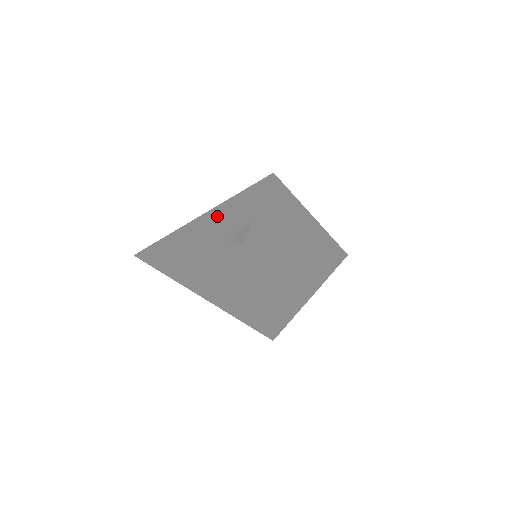
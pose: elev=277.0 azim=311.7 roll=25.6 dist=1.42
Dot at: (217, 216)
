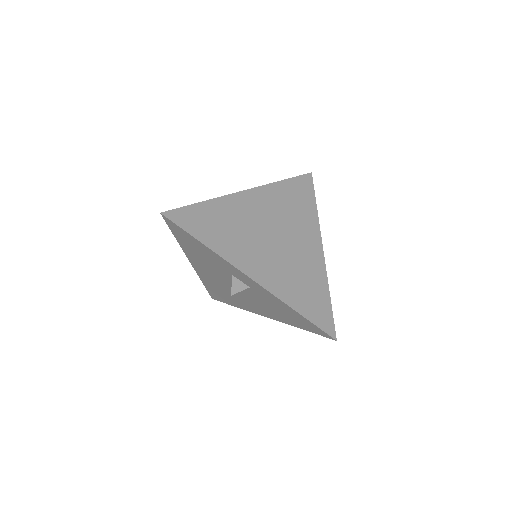
Dot at: occluded
